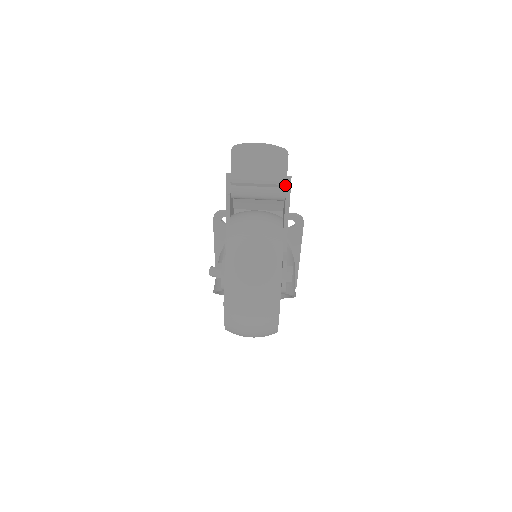
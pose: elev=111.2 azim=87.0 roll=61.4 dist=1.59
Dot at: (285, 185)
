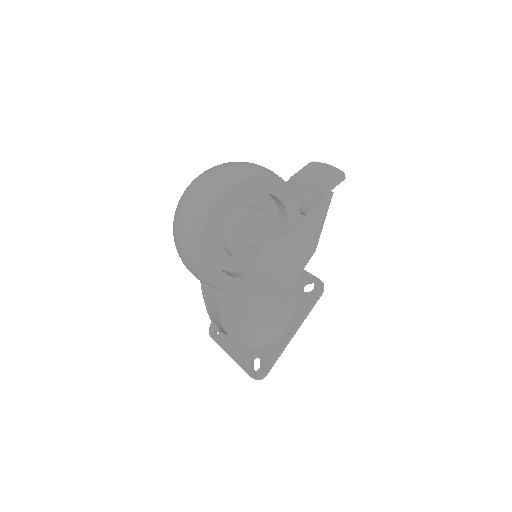
Dot at: (323, 193)
